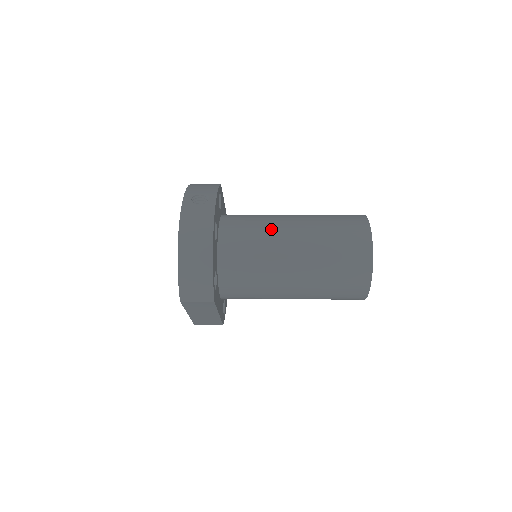
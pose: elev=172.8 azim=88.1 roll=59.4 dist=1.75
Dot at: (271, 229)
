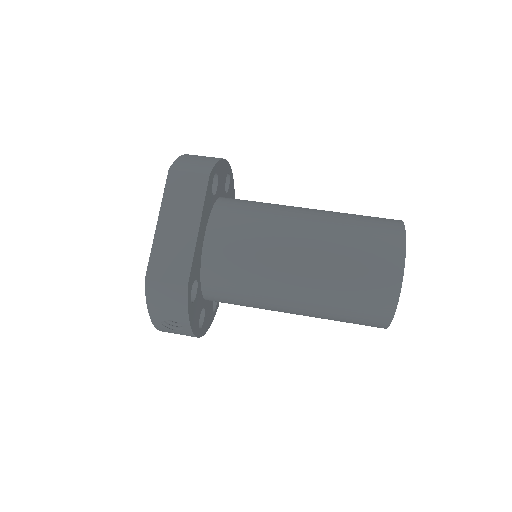
Dot at: (265, 307)
